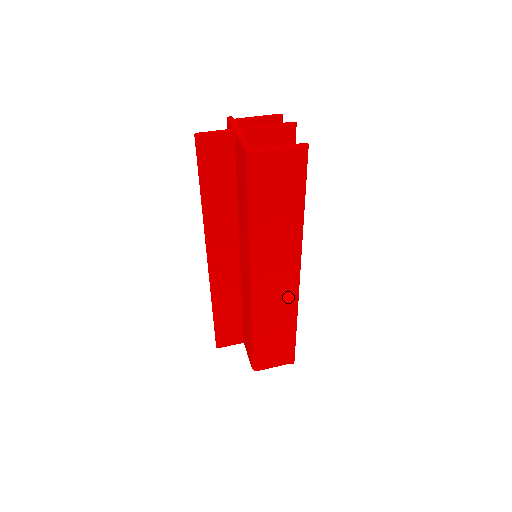
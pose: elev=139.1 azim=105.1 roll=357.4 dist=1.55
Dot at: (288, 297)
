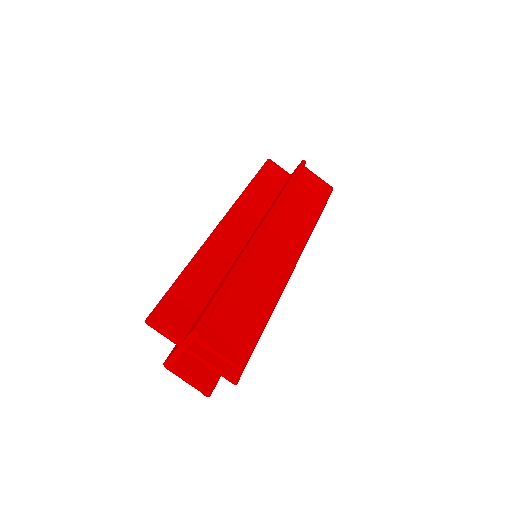
Dot at: occluded
